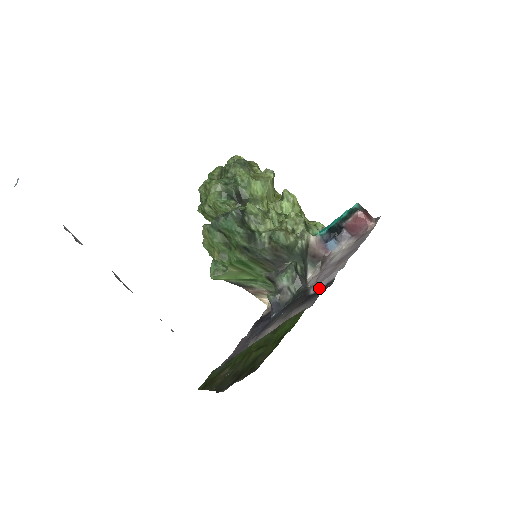
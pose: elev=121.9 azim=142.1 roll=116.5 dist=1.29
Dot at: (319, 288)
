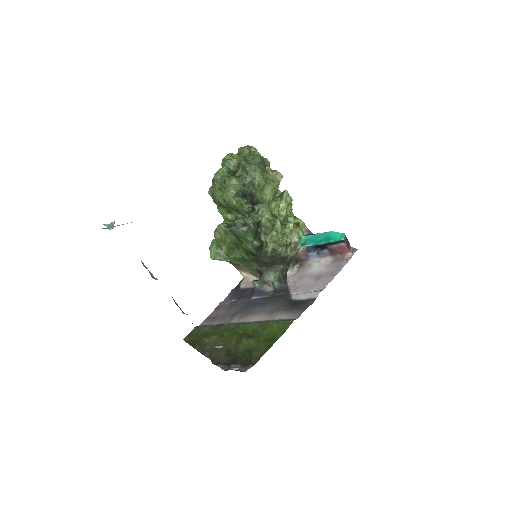
Dot at: (301, 299)
